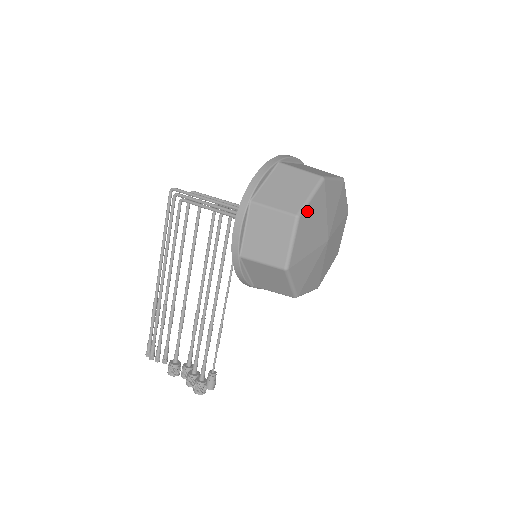
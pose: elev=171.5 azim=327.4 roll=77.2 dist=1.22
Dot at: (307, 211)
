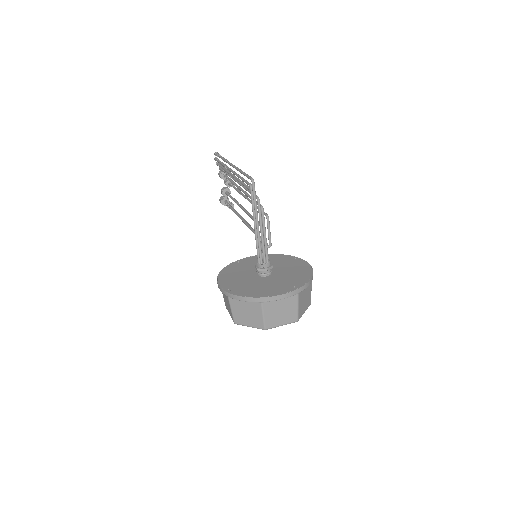
Dot at: occluded
